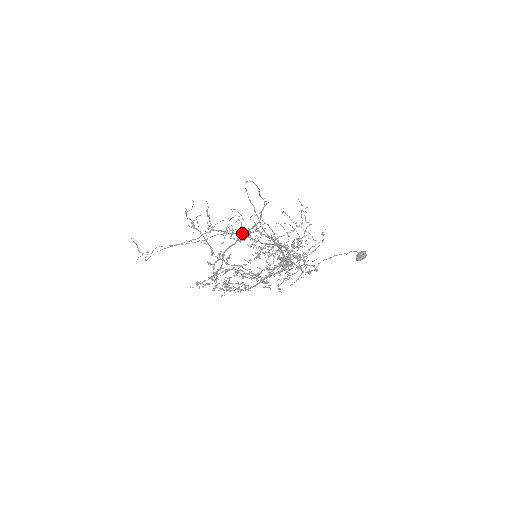
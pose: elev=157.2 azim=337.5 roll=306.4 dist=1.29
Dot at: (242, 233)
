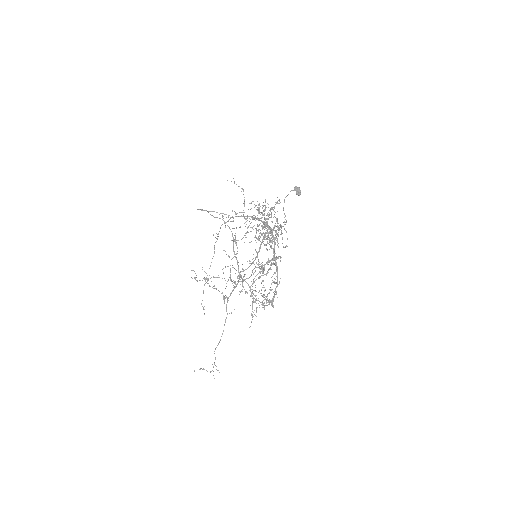
Dot at: (233, 251)
